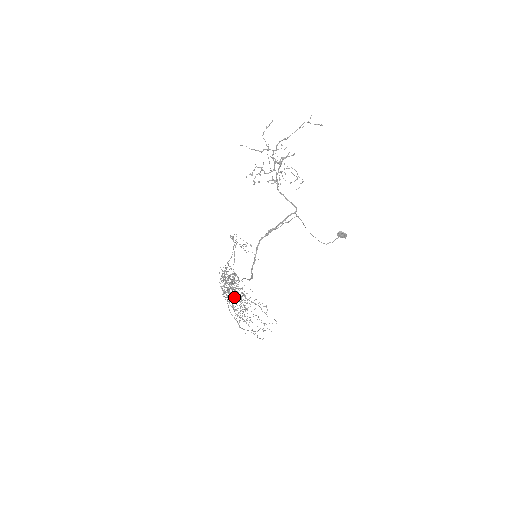
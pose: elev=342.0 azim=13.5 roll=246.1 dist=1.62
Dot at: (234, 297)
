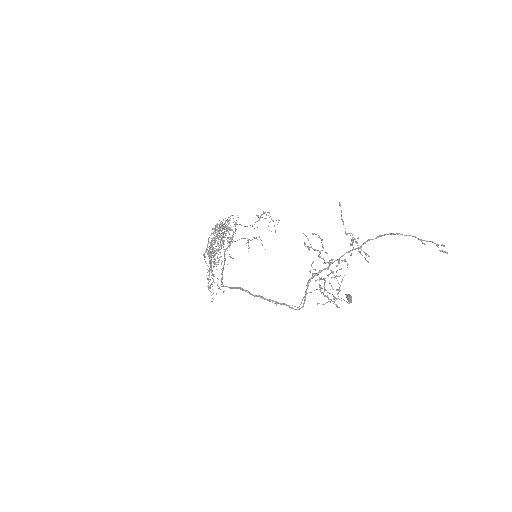
Dot at: (212, 251)
